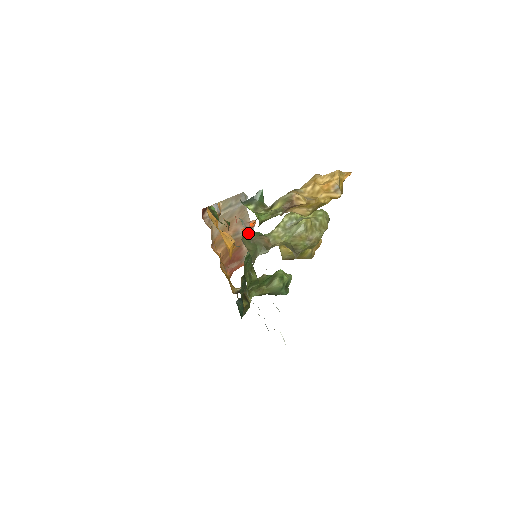
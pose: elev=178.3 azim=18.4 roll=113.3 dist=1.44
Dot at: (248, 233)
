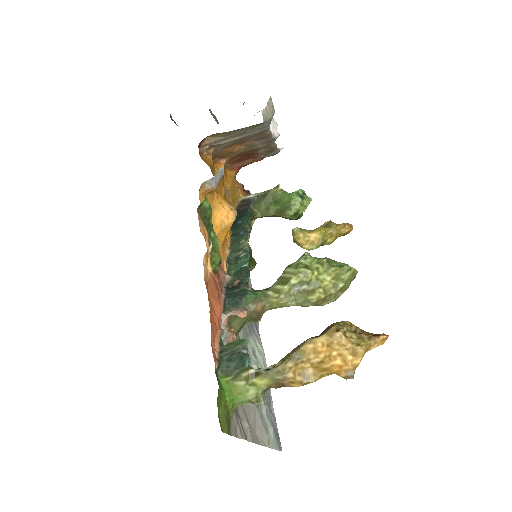
Dot at: occluded
